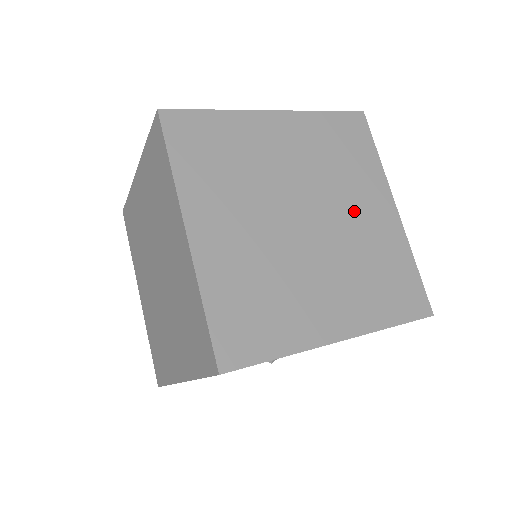
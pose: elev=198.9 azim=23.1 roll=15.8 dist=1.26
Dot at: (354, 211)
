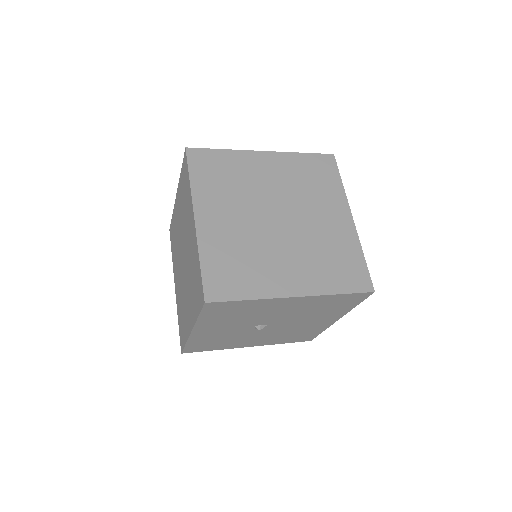
Dot at: (317, 217)
